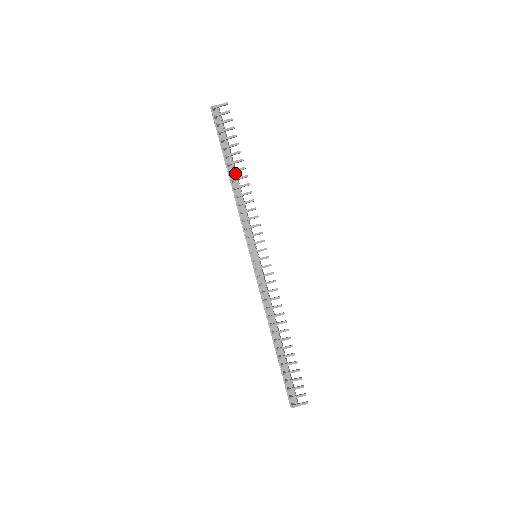
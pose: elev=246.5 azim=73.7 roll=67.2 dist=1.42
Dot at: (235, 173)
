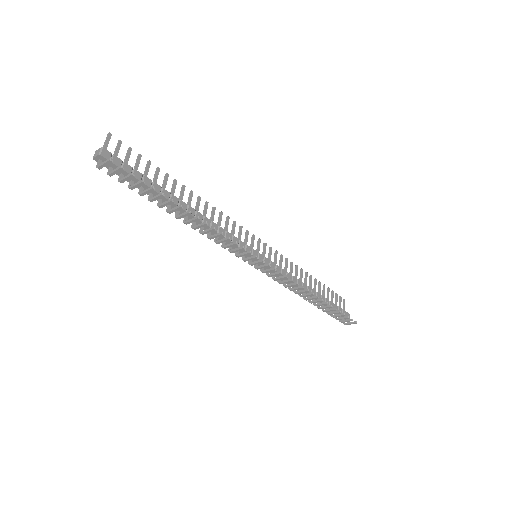
Dot at: (182, 210)
